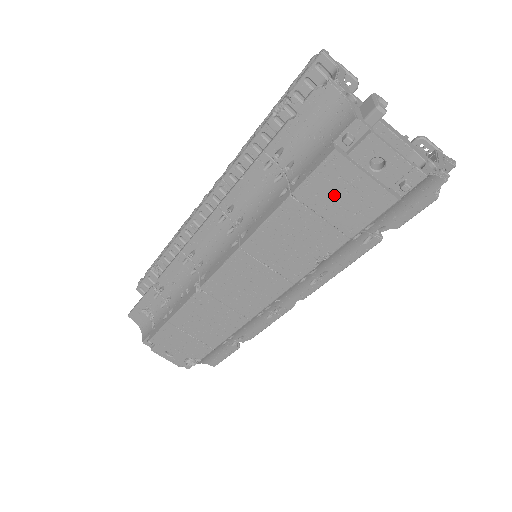
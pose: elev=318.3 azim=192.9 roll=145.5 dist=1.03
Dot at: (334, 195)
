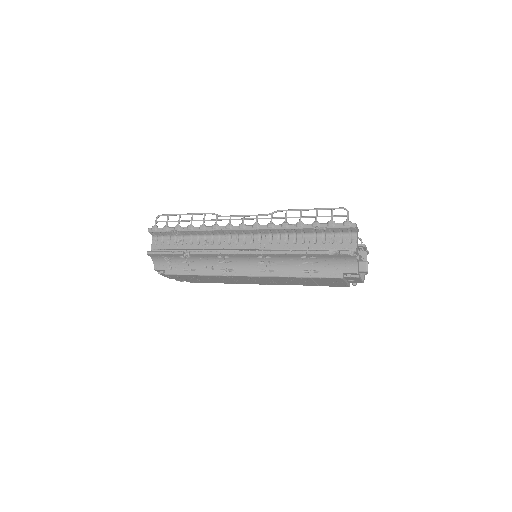
Dot at: (328, 281)
